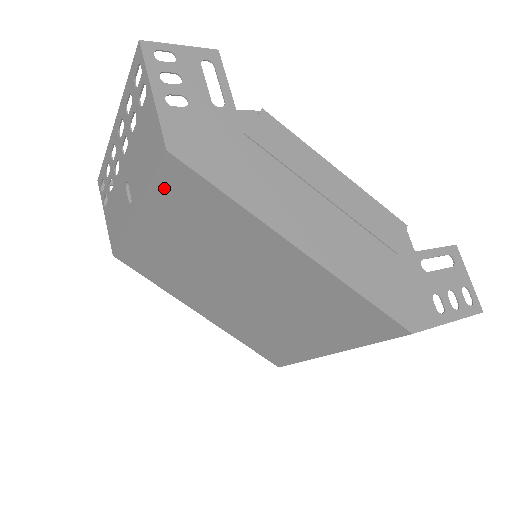
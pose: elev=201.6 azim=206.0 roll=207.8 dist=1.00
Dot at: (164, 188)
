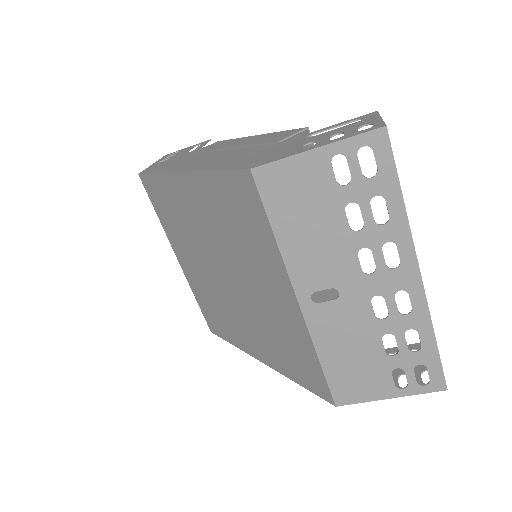
Dot at: (157, 209)
